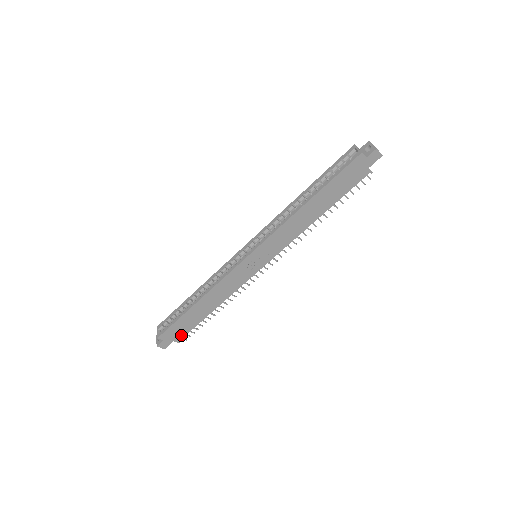
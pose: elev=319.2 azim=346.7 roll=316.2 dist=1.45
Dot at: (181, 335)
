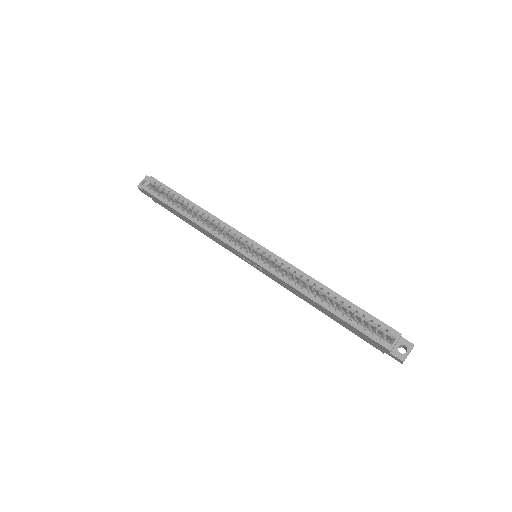
Dot at: (160, 204)
